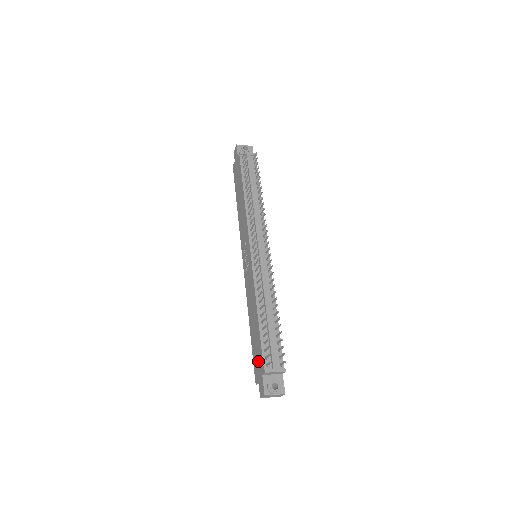
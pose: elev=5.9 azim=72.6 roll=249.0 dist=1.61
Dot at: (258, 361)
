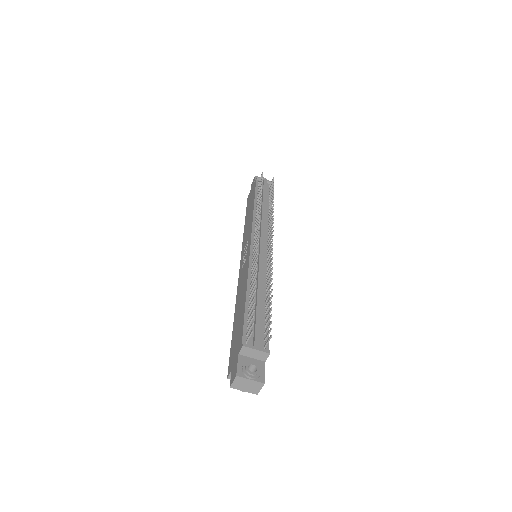
Dot at: (236, 344)
